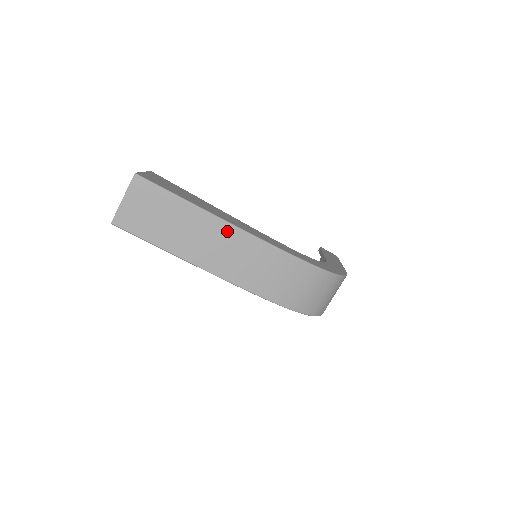
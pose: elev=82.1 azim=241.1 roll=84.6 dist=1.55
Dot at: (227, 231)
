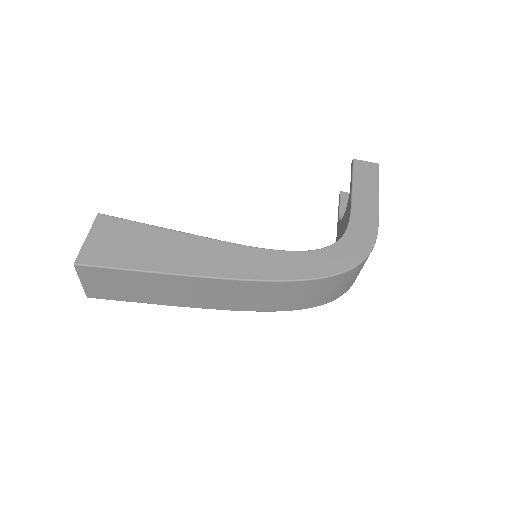
Dot at: (201, 282)
